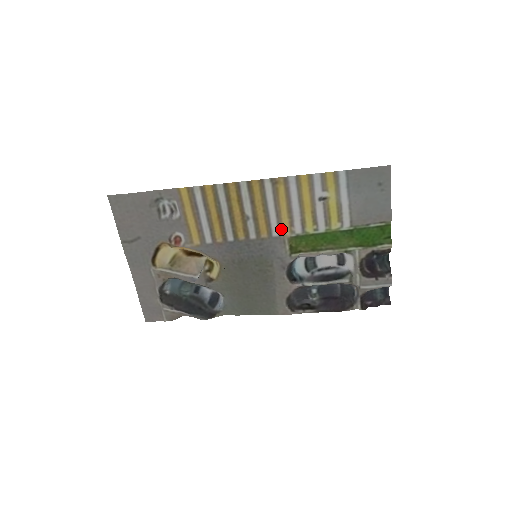
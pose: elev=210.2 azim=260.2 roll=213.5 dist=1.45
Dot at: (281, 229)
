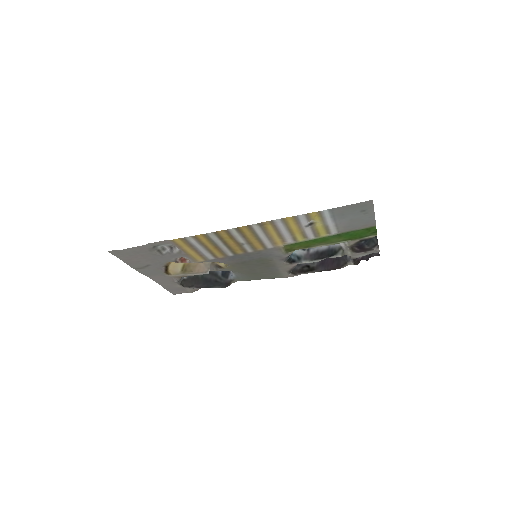
Dot at: (275, 244)
